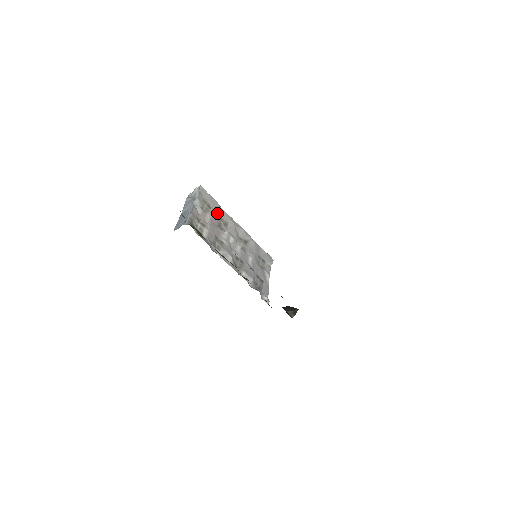
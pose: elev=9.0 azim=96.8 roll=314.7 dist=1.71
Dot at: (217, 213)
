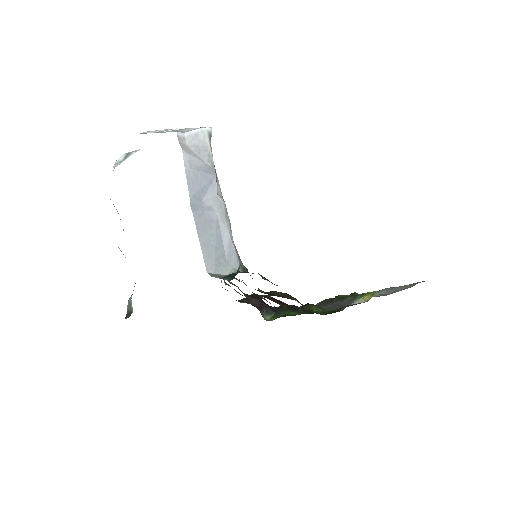
Dot at: occluded
